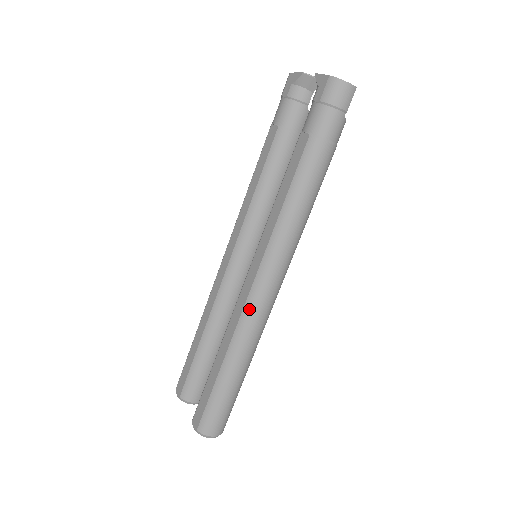
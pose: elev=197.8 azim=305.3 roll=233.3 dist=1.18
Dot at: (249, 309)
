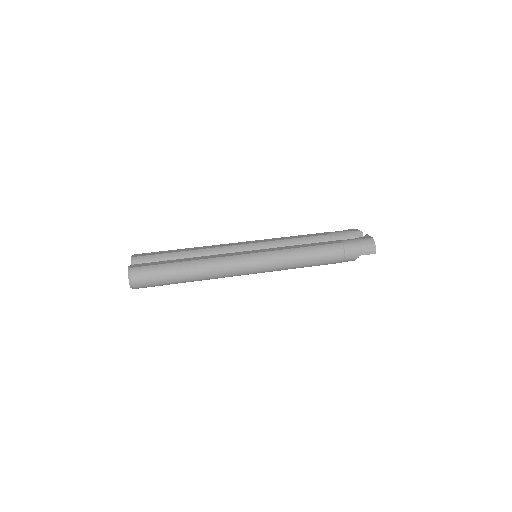
Dot at: (232, 259)
